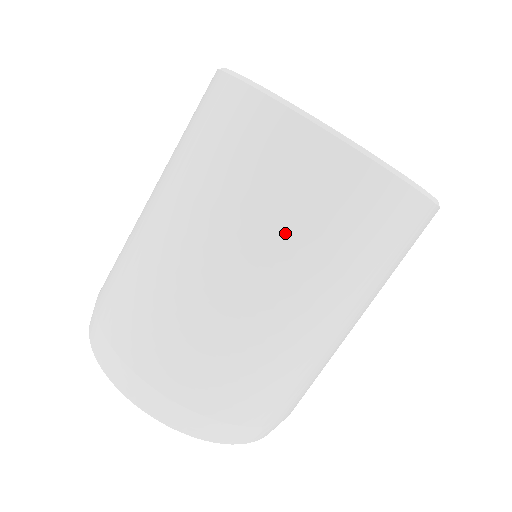
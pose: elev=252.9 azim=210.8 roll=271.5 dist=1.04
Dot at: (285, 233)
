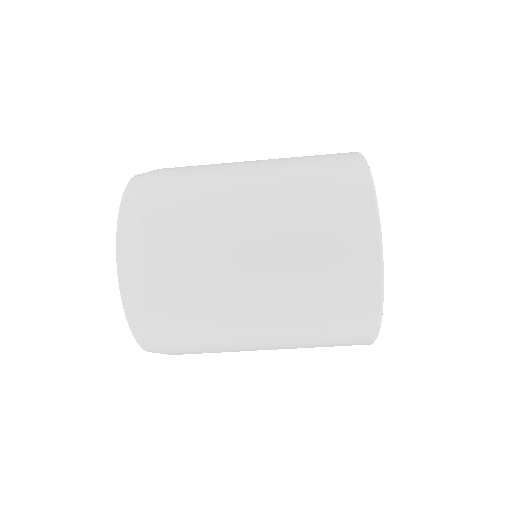
Dot at: (304, 257)
